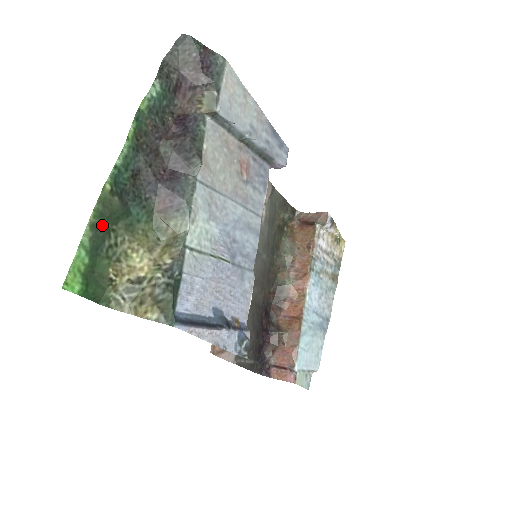
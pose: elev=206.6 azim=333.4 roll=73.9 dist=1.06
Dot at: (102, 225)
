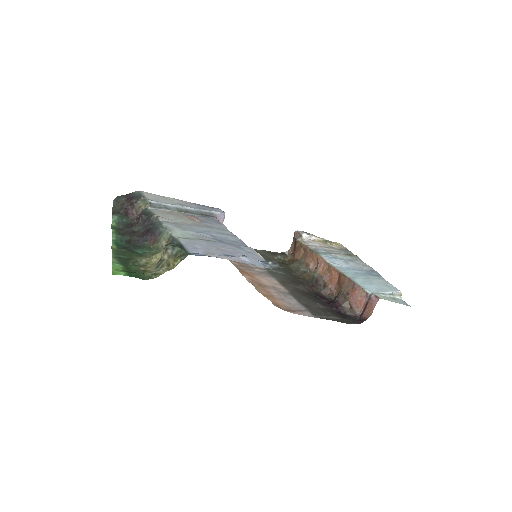
Dot at: (122, 257)
